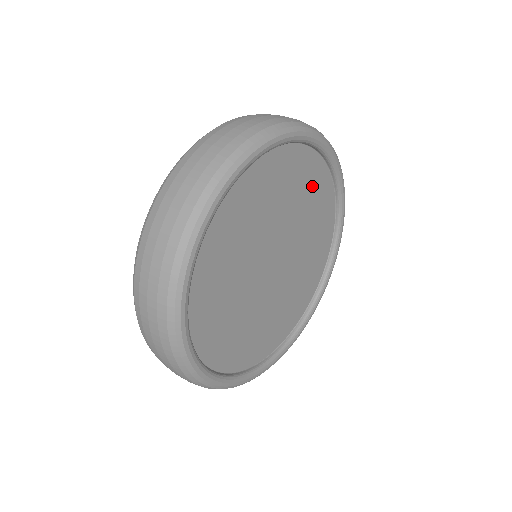
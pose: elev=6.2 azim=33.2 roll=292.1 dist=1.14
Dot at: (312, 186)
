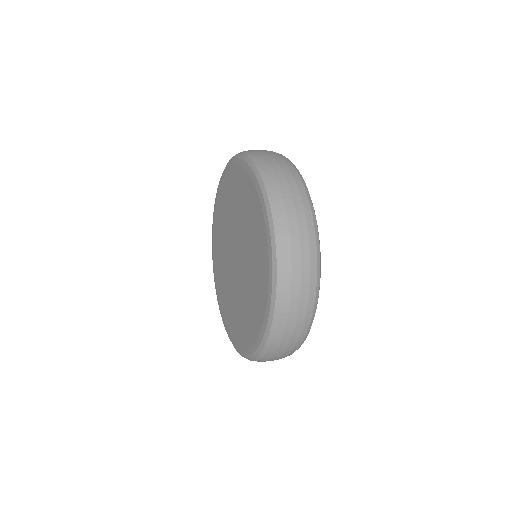
Dot at: occluded
